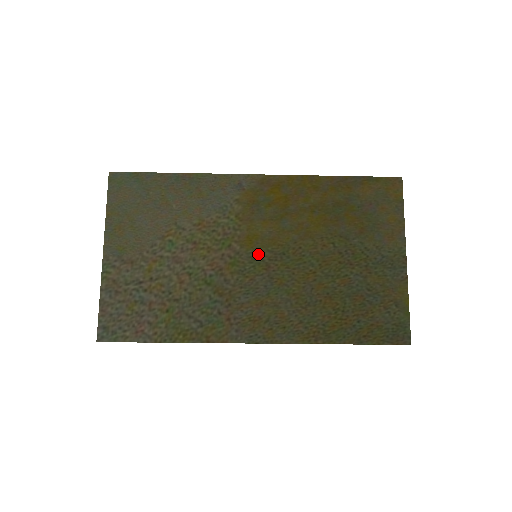
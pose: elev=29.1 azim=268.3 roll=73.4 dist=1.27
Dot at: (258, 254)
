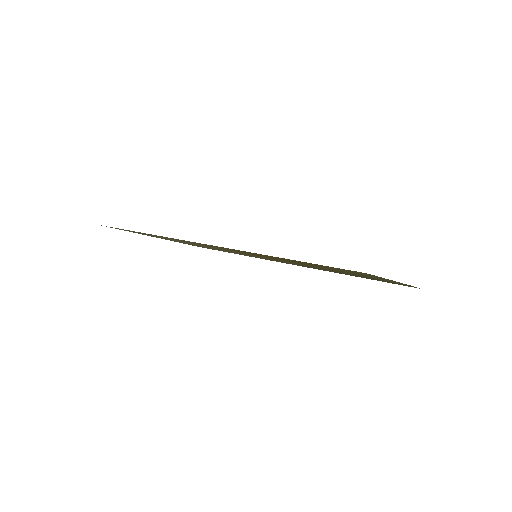
Dot at: occluded
